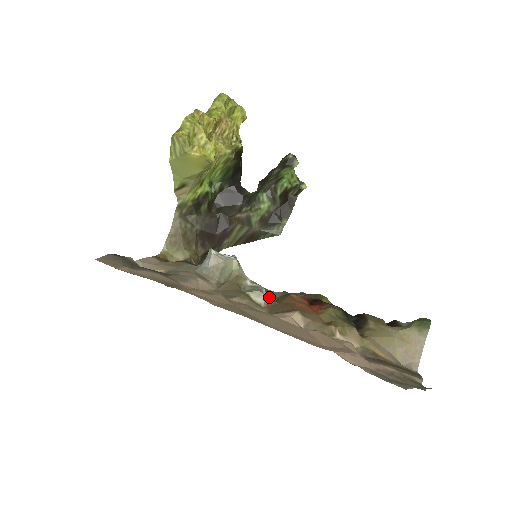
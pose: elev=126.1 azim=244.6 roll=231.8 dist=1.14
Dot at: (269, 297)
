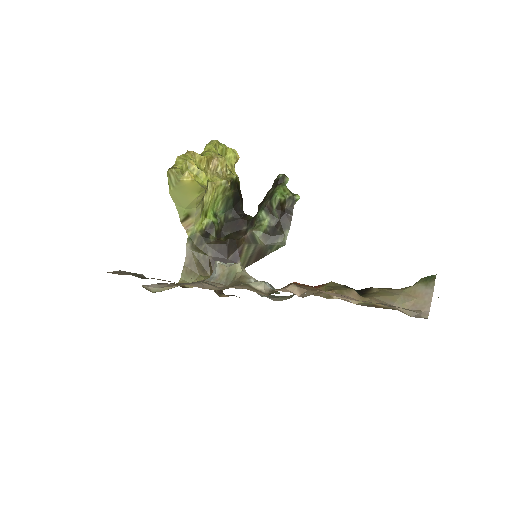
Dot at: occluded
